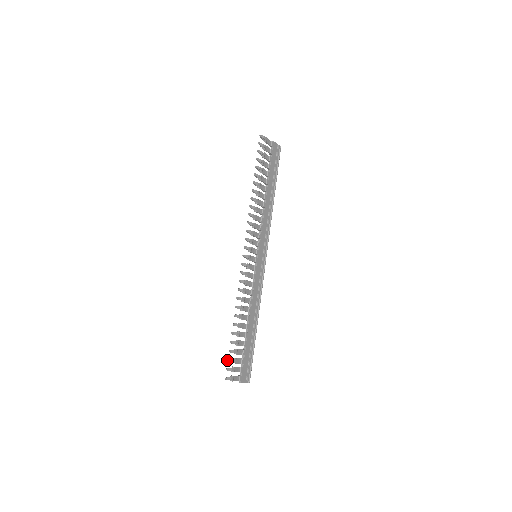
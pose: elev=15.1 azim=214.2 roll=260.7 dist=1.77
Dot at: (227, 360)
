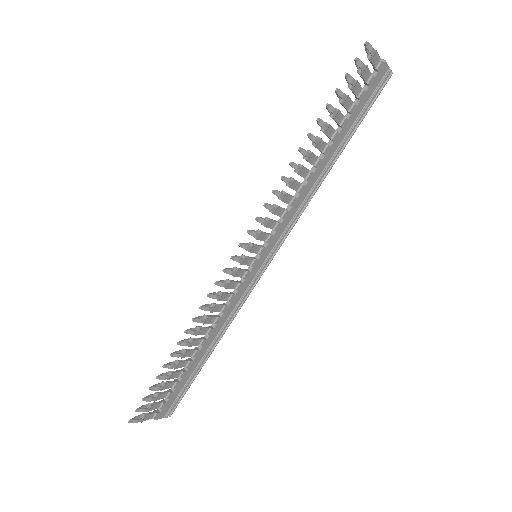
Dot at: occluded
